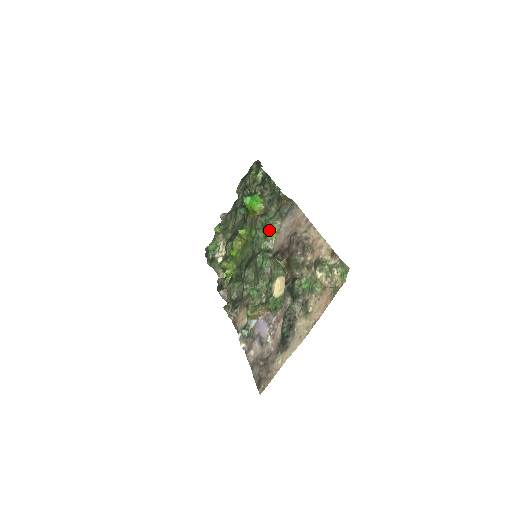
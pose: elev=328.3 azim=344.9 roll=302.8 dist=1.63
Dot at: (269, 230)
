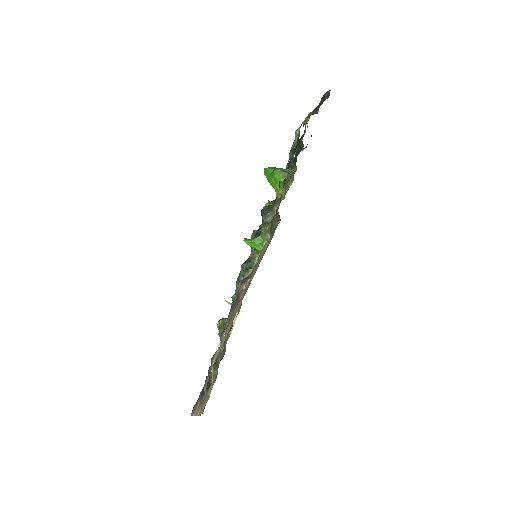
Dot at: (252, 243)
